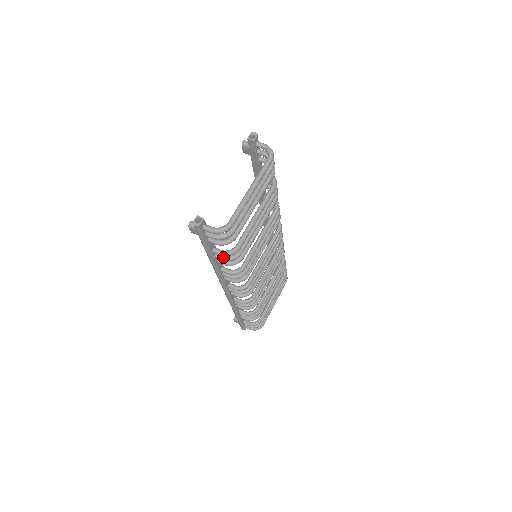
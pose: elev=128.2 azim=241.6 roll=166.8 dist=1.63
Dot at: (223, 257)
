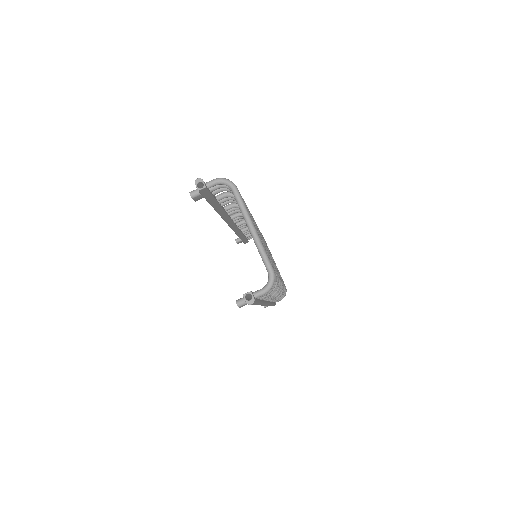
Dot at: occluded
